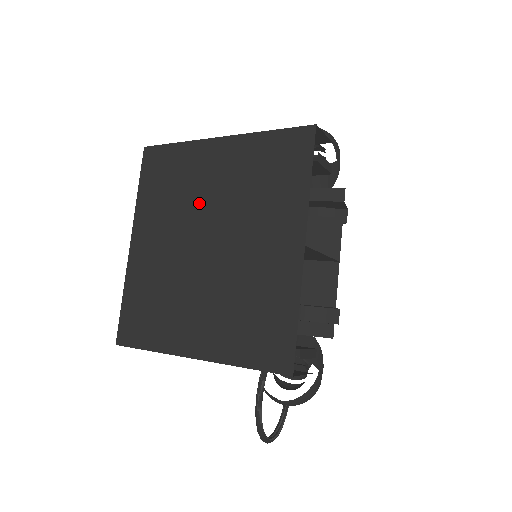
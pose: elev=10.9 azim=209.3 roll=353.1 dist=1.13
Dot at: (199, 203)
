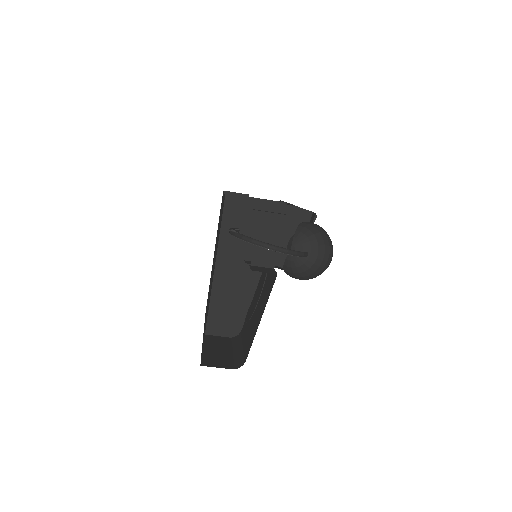
Dot at: occluded
